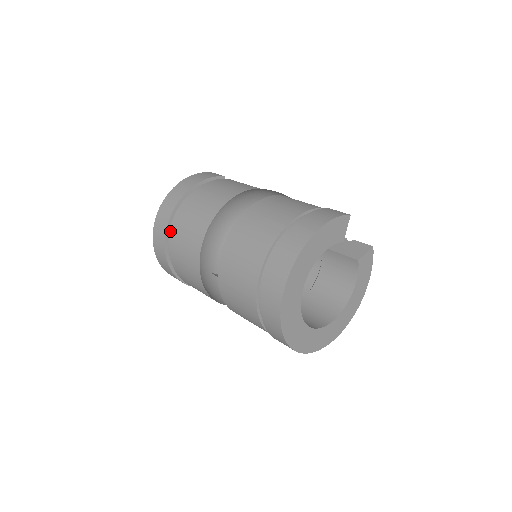
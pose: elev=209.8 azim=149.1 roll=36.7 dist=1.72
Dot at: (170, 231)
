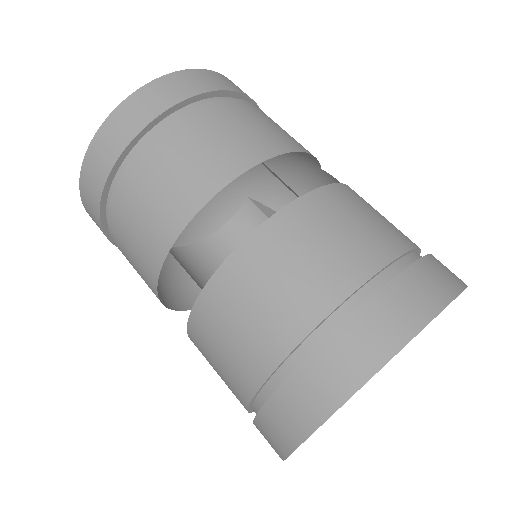
Dot at: (155, 128)
